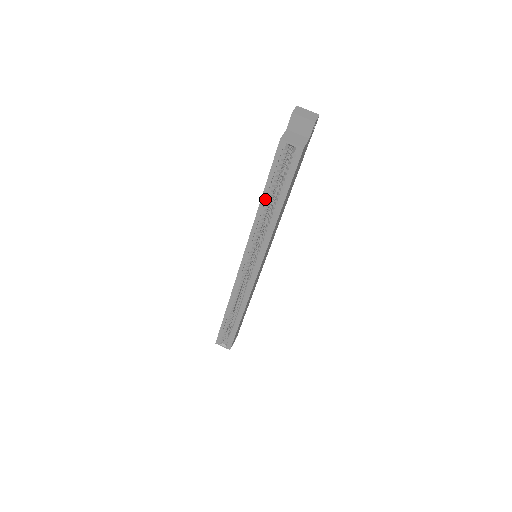
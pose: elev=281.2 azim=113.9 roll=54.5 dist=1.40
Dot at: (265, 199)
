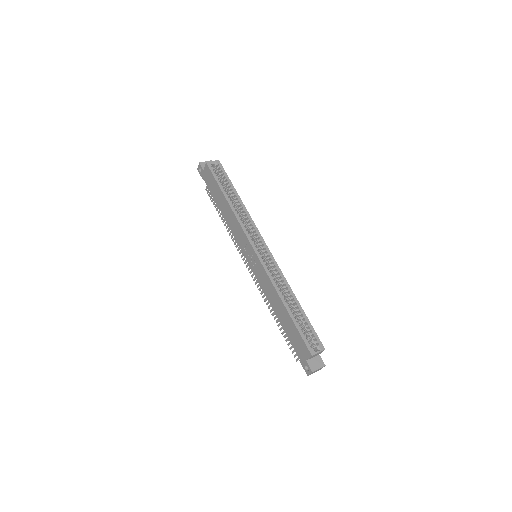
Dot at: (227, 195)
